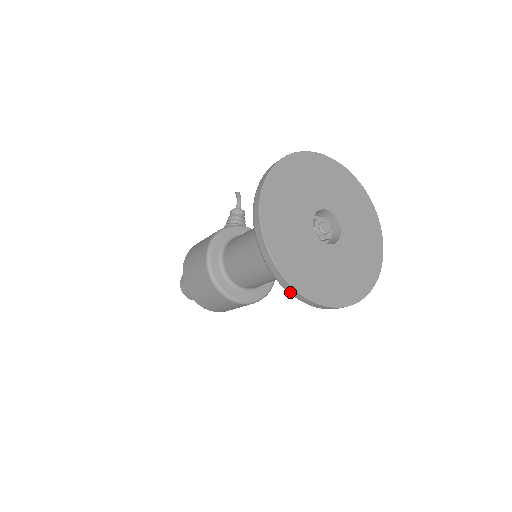
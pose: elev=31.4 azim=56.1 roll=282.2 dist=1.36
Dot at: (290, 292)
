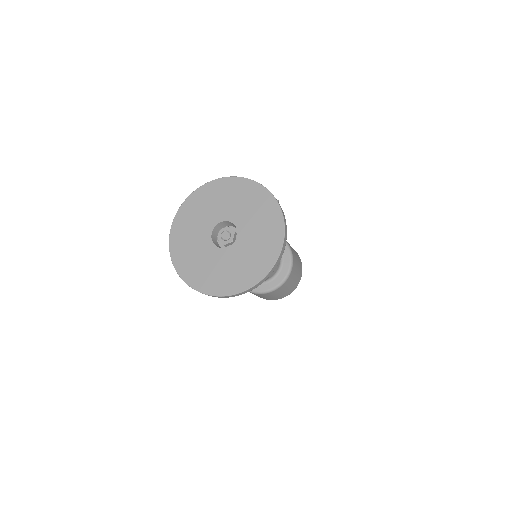
Dot at: occluded
